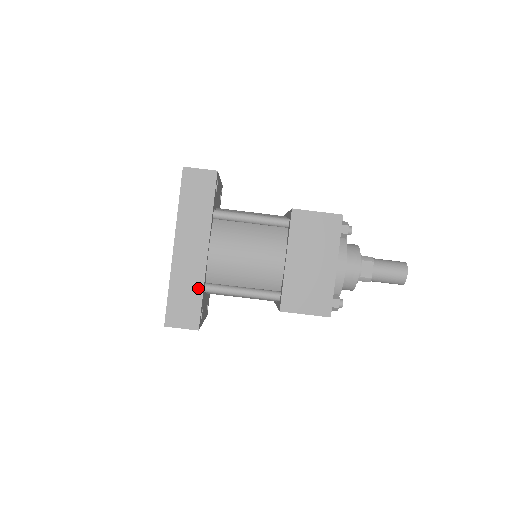
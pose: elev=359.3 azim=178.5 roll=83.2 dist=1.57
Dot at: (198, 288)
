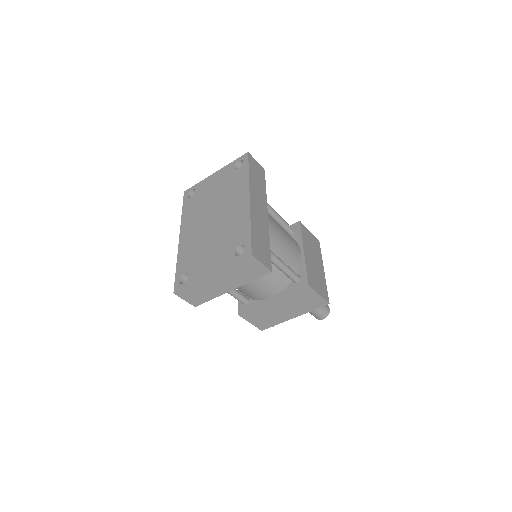
Dot at: (267, 238)
